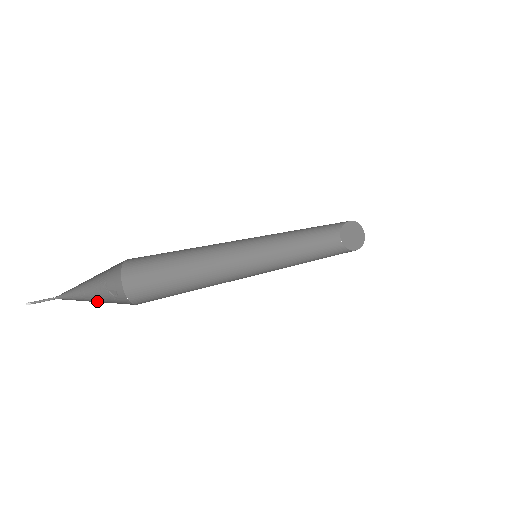
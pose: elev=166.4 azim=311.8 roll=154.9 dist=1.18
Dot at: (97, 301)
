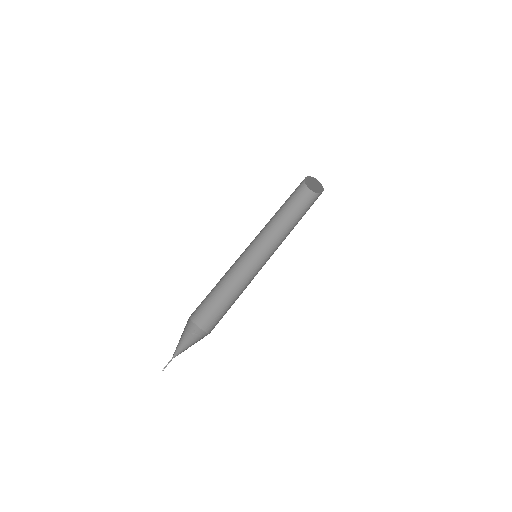
Dot at: (189, 345)
